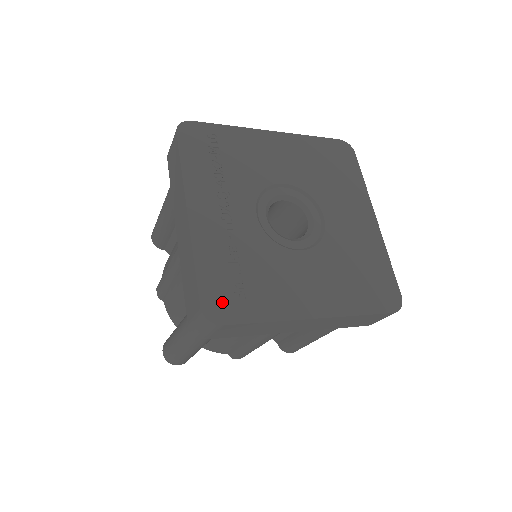
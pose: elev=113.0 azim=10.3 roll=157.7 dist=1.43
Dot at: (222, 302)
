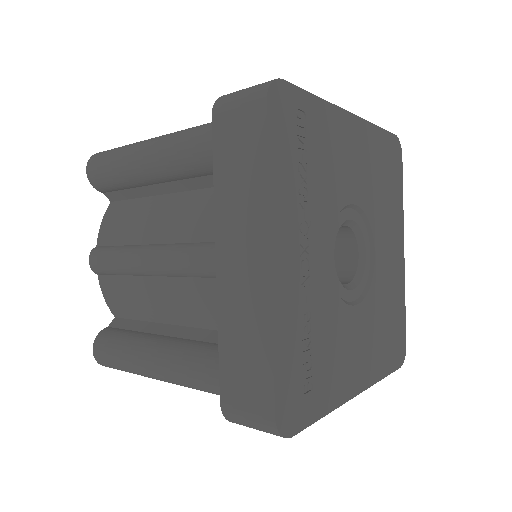
Dot at: (294, 402)
